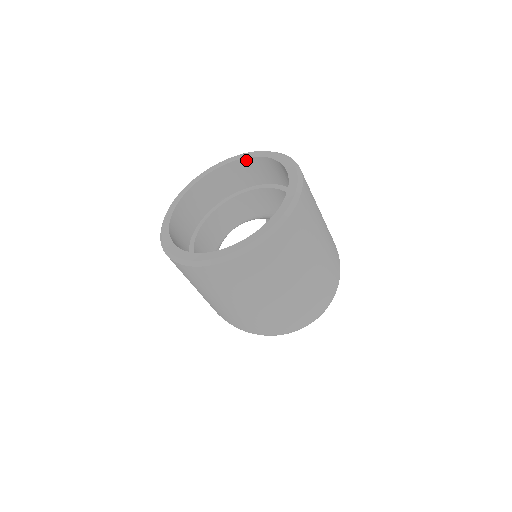
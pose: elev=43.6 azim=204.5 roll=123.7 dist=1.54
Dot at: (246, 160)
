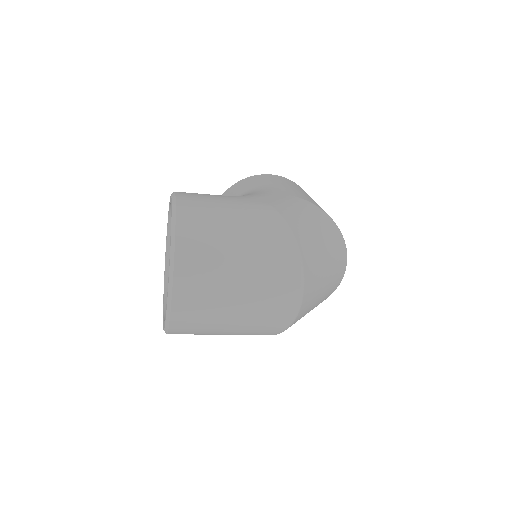
Dot at: occluded
